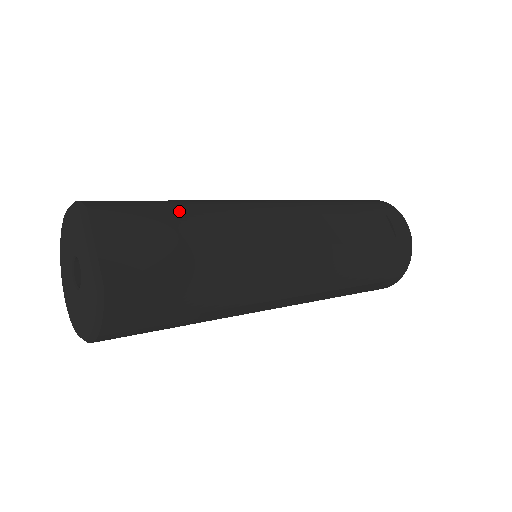
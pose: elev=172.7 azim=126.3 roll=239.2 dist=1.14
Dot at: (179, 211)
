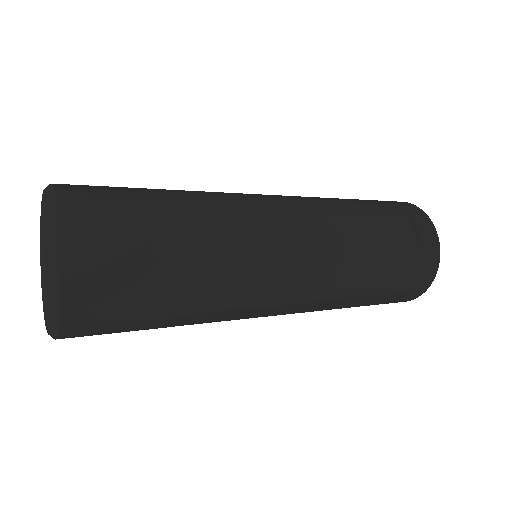
Dot at: (161, 200)
